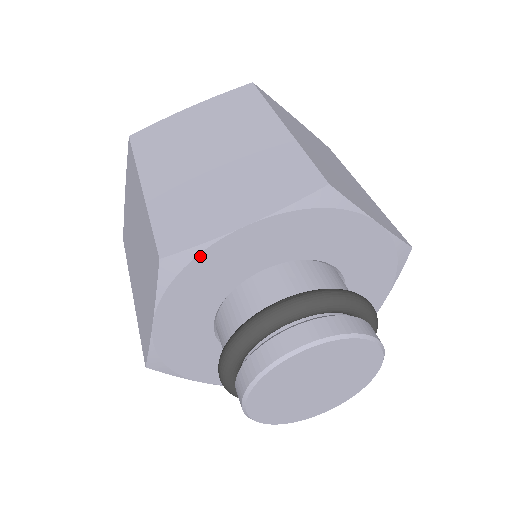
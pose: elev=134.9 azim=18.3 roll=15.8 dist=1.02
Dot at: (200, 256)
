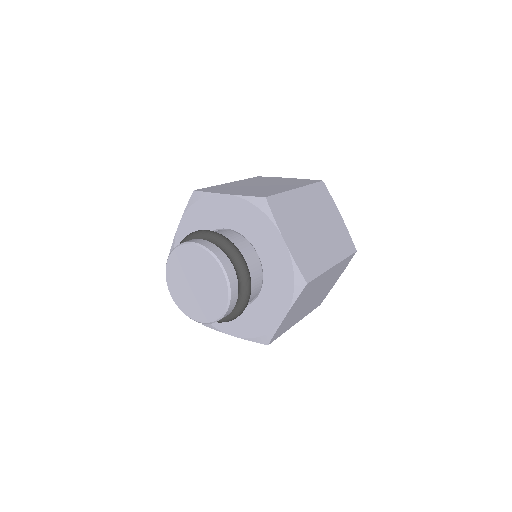
Dot at: (205, 198)
